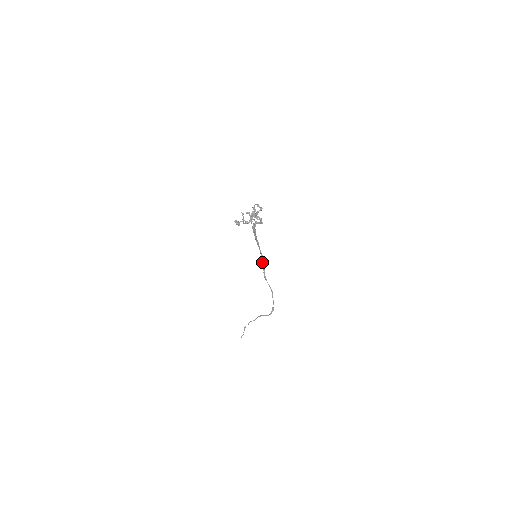
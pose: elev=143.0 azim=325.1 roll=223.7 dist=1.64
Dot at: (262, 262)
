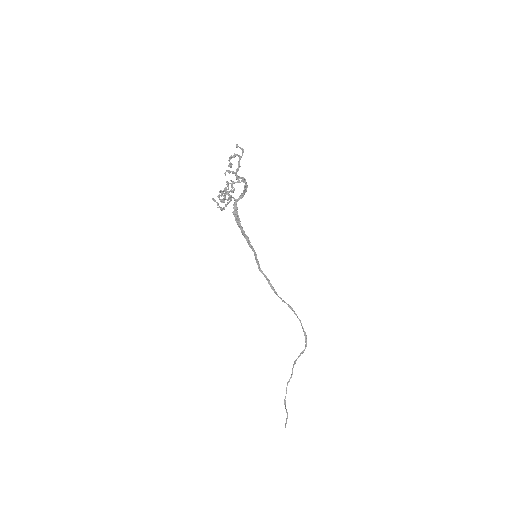
Dot at: (262, 272)
